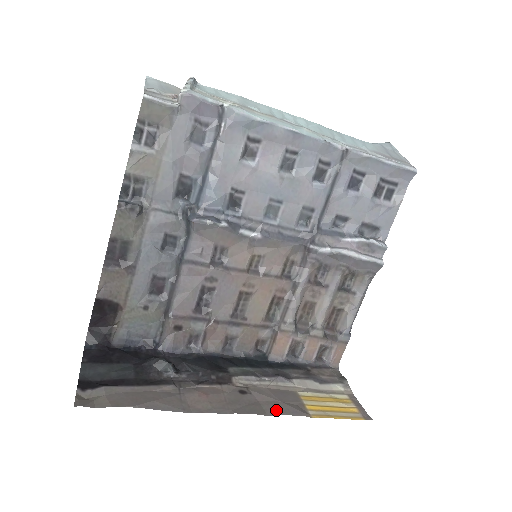
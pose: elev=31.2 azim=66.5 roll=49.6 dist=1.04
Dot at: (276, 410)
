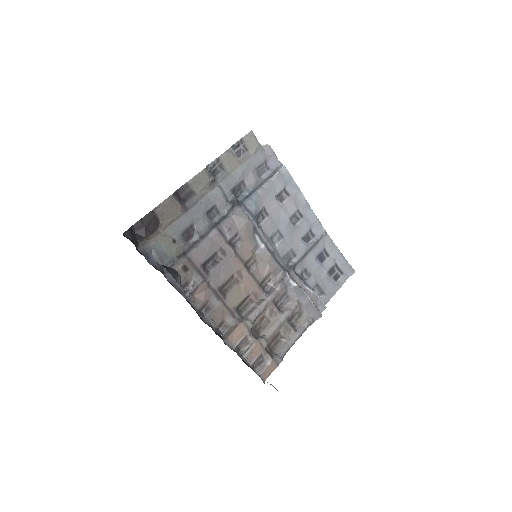
Dot at: occluded
